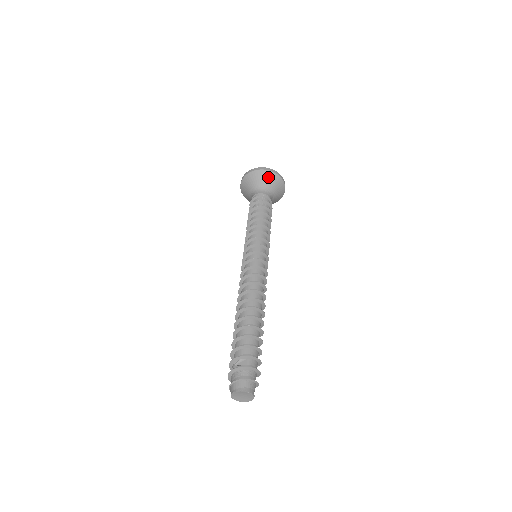
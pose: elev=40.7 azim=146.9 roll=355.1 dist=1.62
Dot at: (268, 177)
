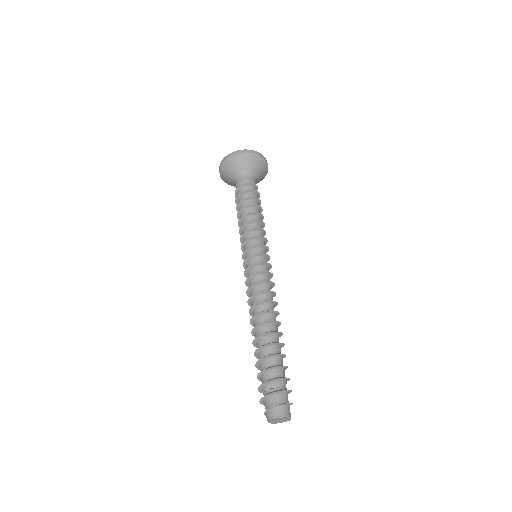
Dot at: (252, 160)
